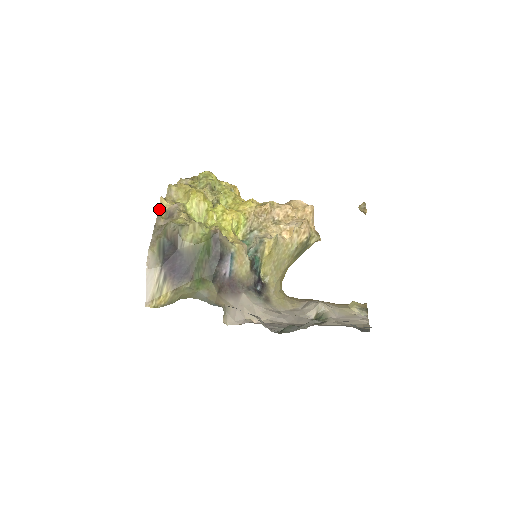
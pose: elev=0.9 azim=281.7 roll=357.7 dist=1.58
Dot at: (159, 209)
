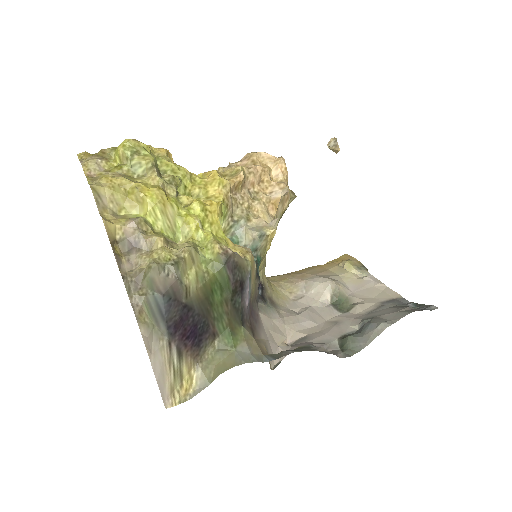
Dot at: occluded
